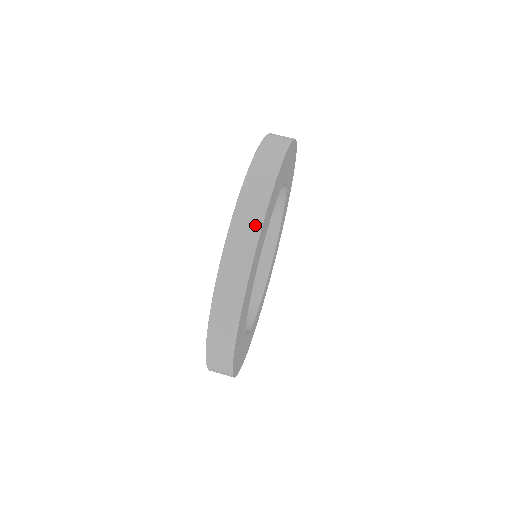
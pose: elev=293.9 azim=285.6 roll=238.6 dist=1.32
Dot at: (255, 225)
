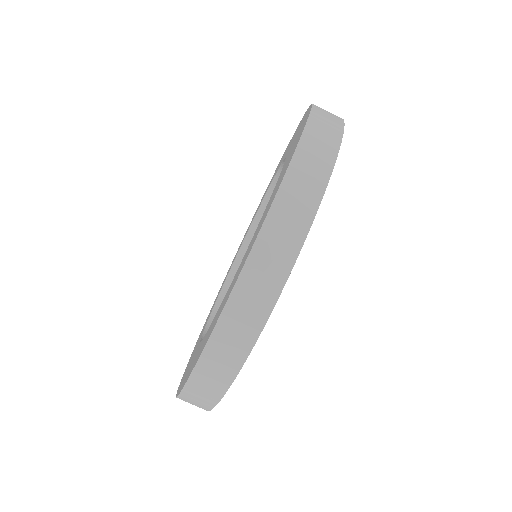
Dot at: (284, 261)
